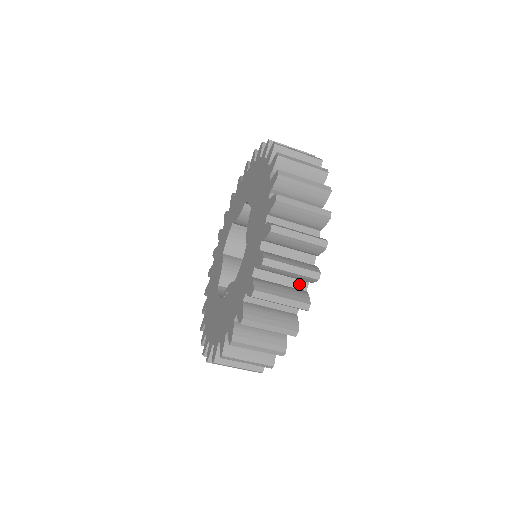
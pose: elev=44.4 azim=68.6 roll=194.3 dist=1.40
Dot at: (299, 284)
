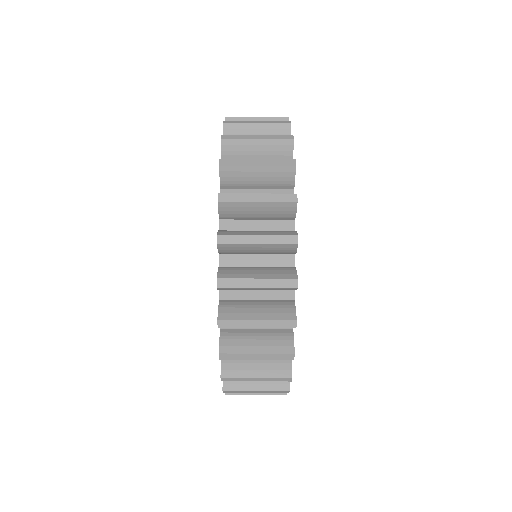
Dot at: occluded
